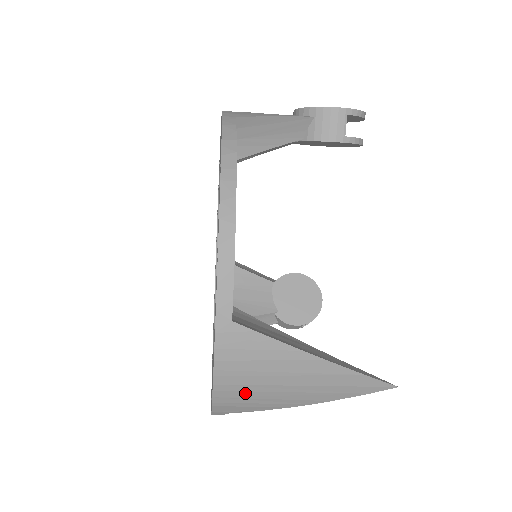
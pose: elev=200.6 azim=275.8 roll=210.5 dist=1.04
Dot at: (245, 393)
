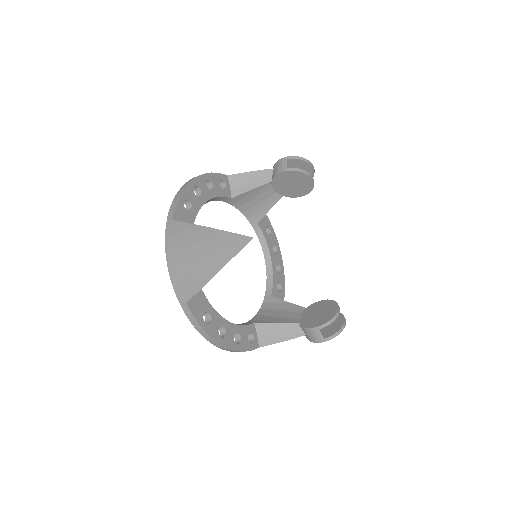
Dot at: (182, 267)
